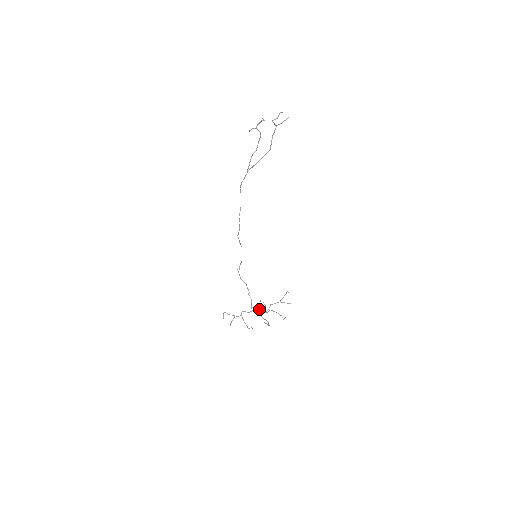
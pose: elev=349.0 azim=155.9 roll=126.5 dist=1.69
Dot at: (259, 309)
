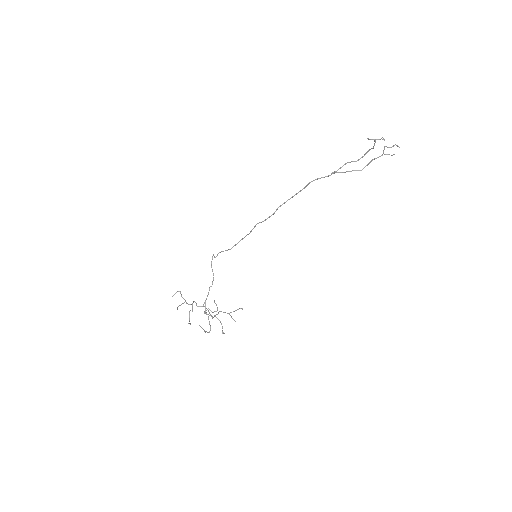
Dot at: (209, 309)
